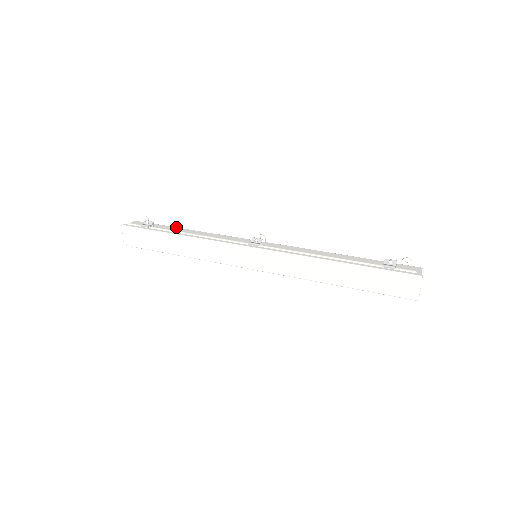
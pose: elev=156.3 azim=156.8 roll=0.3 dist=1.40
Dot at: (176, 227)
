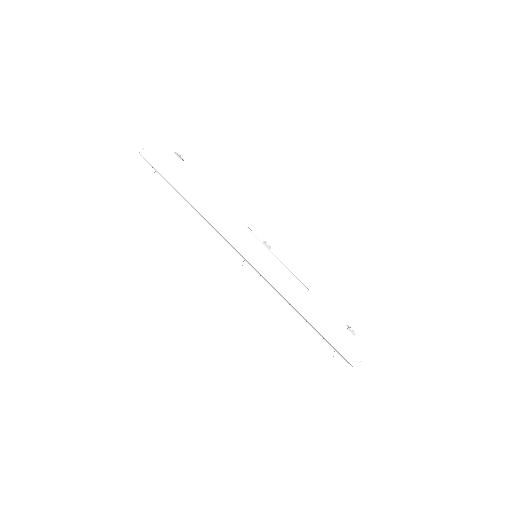
Dot at: occluded
